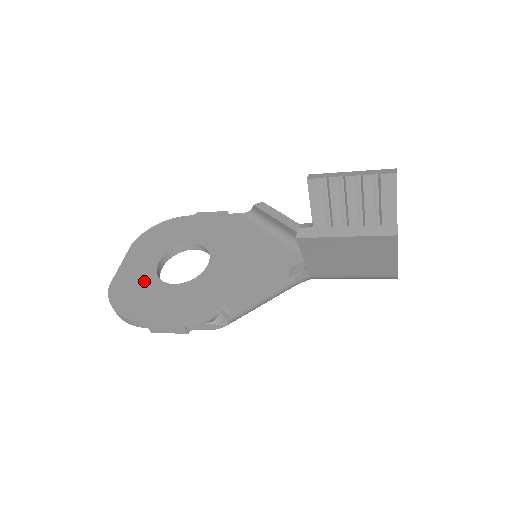
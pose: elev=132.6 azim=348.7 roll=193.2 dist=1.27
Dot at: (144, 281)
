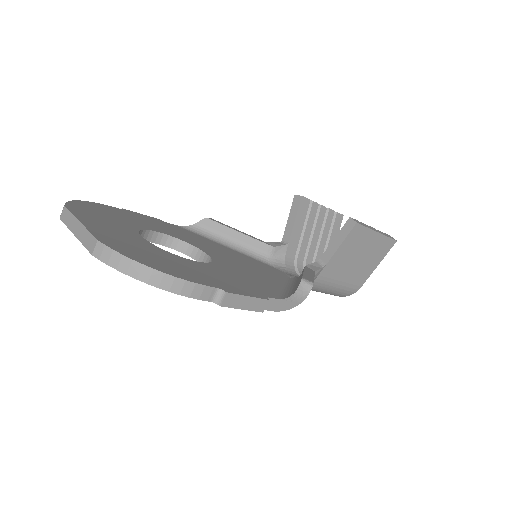
Dot at: (151, 249)
